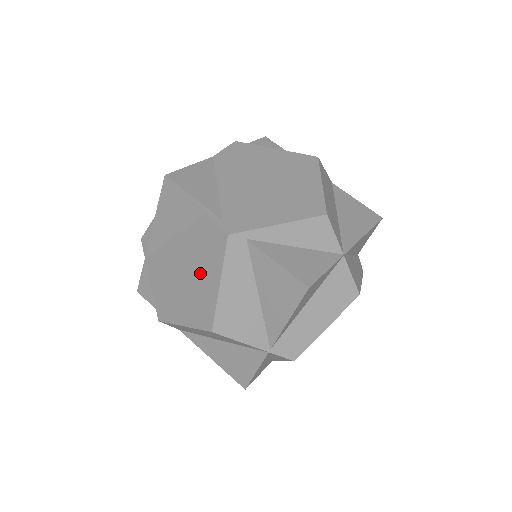
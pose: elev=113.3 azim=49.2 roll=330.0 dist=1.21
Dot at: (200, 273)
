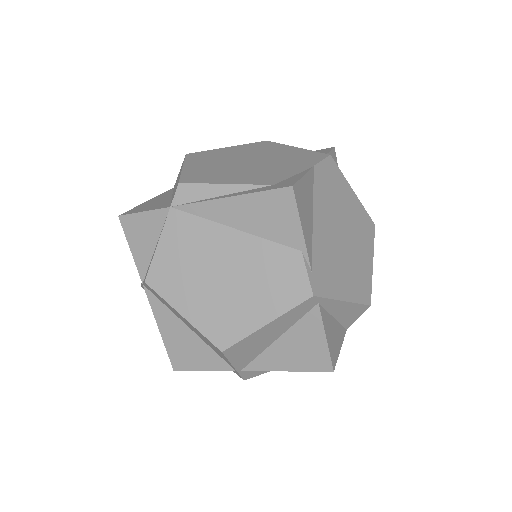
Dot at: (248, 294)
